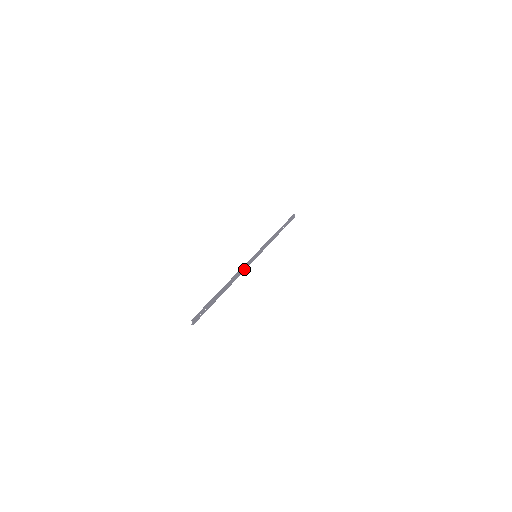
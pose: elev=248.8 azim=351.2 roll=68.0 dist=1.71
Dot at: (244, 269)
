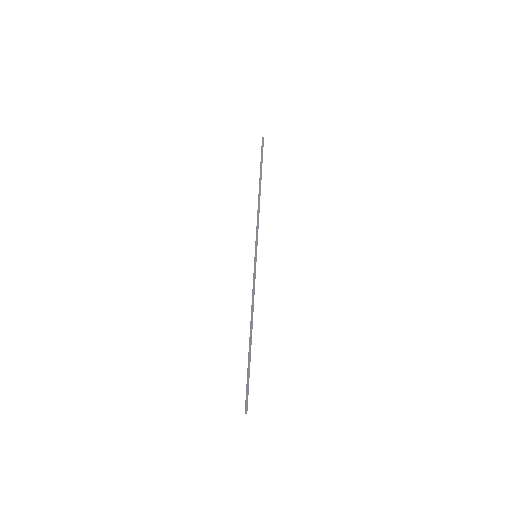
Dot at: (254, 290)
